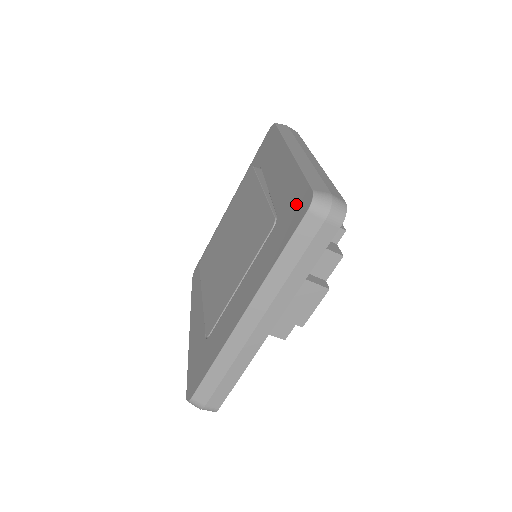
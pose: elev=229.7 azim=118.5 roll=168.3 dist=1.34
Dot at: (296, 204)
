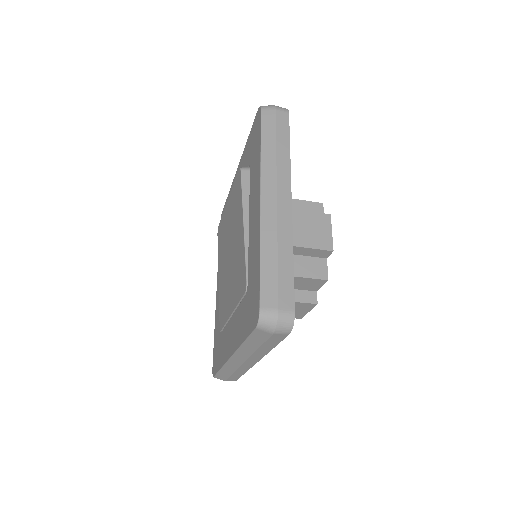
Dot at: (253, 300)
